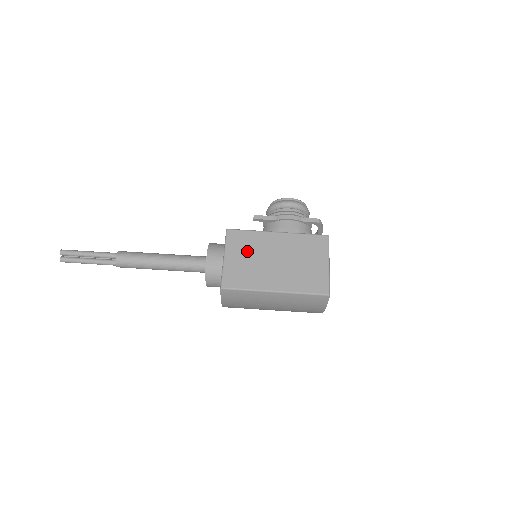
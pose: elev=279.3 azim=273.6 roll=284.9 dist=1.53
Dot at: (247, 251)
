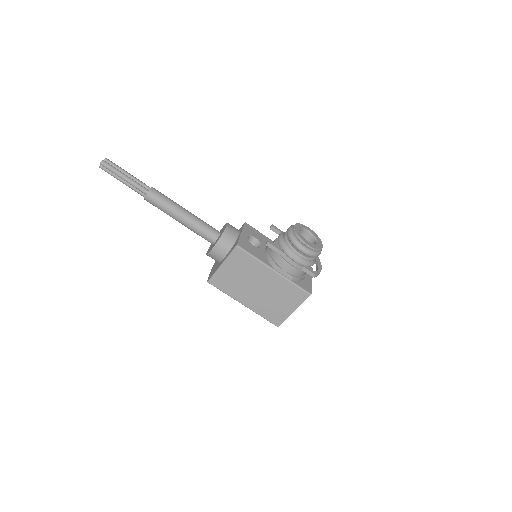
Dot at: (242, 270)
